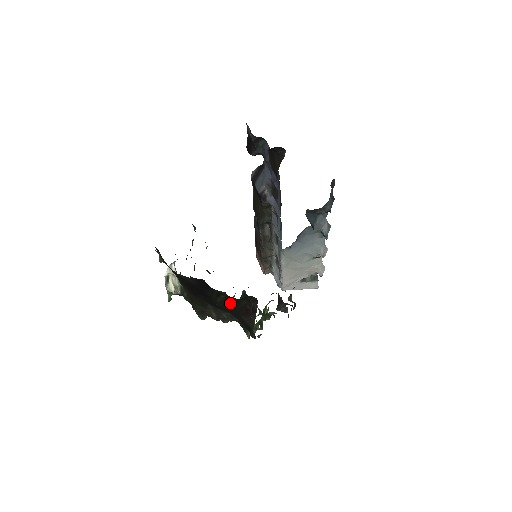
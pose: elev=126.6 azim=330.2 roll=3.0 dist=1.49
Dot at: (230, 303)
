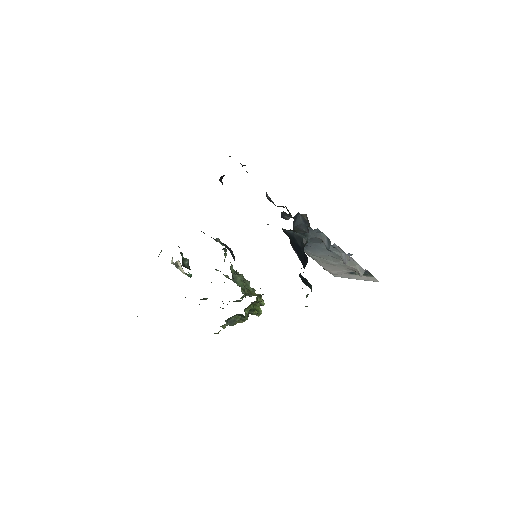
Dot at: occluded
